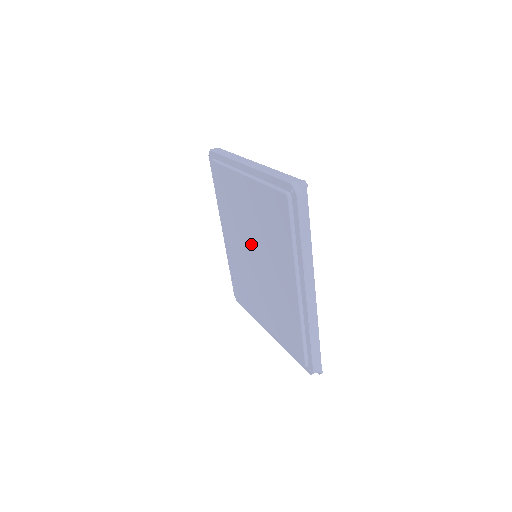
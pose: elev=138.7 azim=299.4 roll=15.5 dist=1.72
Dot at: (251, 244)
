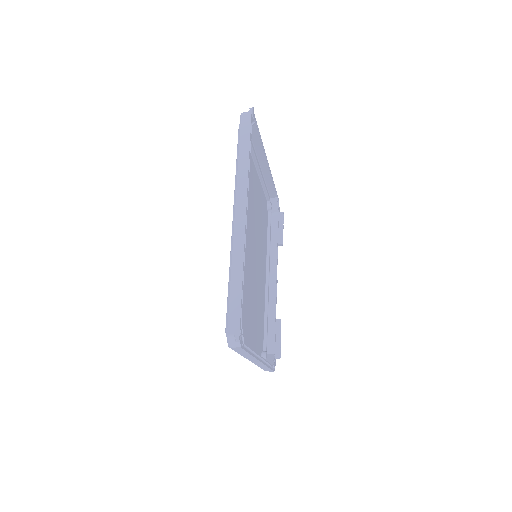
Dot at: occluded
